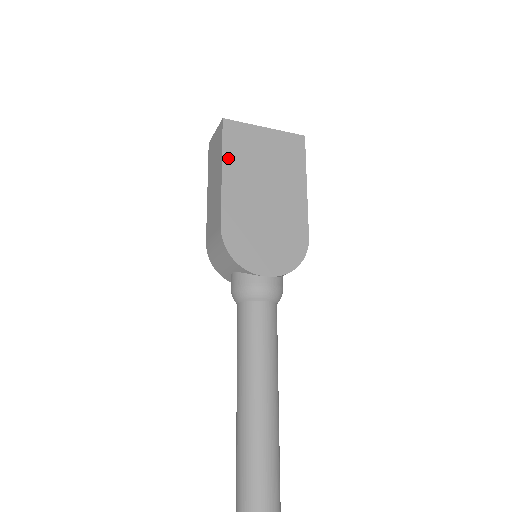
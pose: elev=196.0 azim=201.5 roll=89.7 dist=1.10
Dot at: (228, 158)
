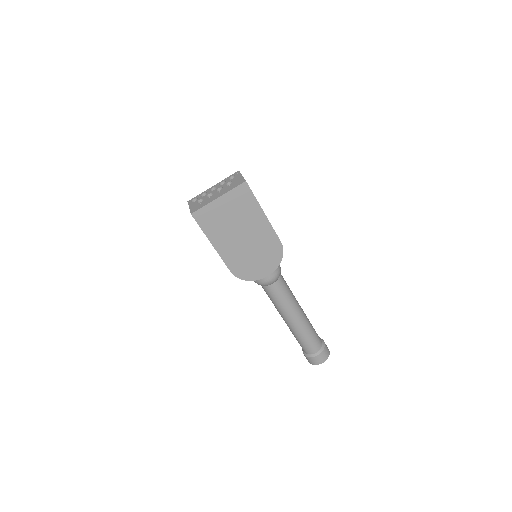
Dot at: (210, 235)
